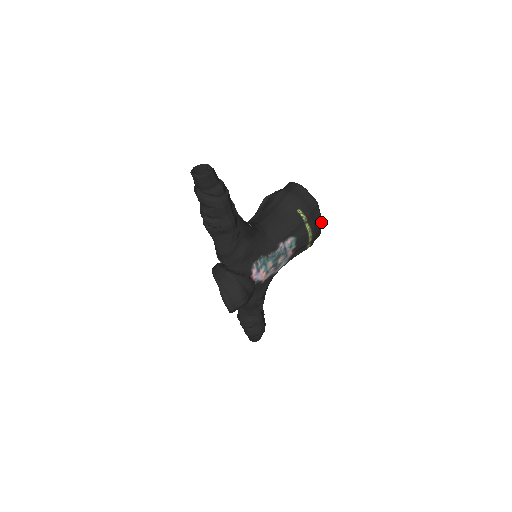
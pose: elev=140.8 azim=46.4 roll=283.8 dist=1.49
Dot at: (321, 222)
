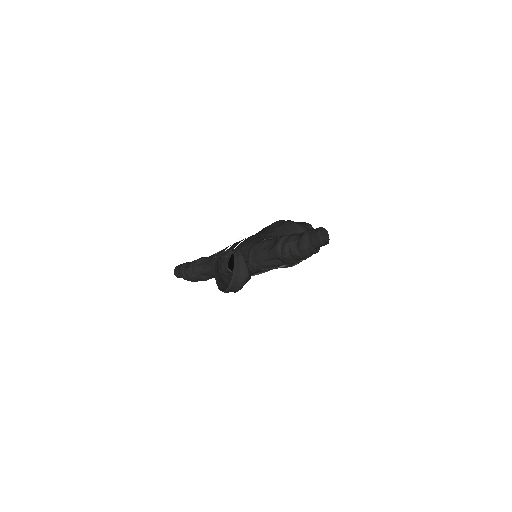
Dot at: occluded
